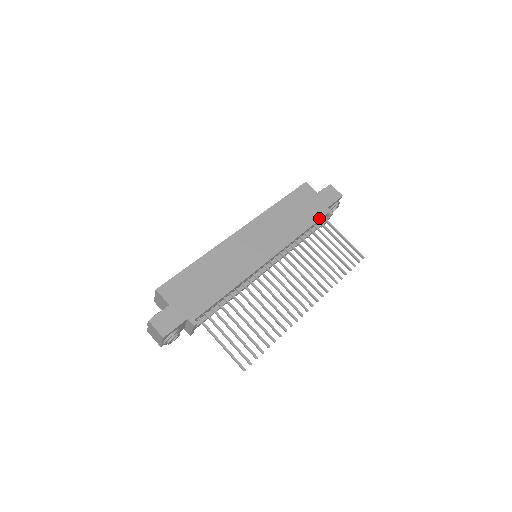
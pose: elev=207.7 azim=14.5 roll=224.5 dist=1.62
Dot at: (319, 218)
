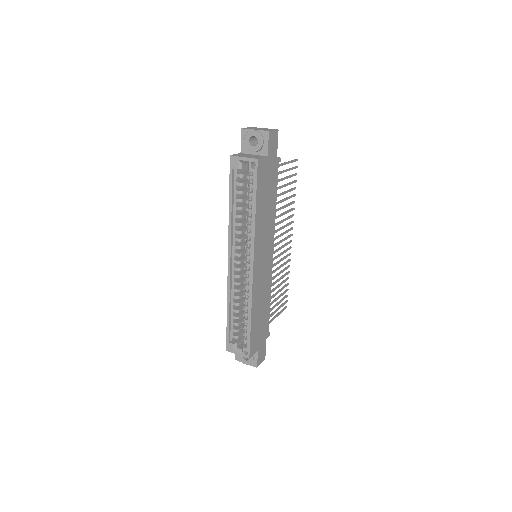
Dot at: (277, 178)
